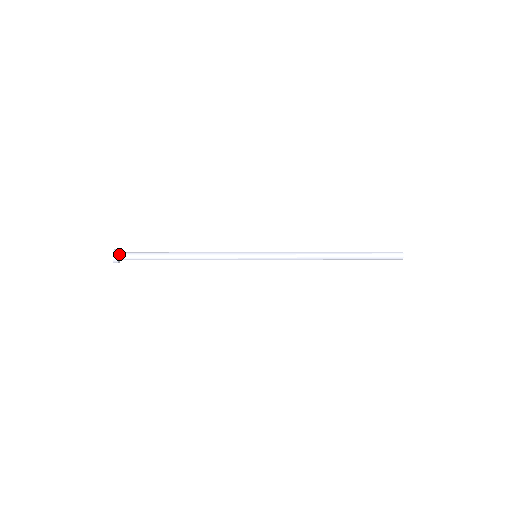
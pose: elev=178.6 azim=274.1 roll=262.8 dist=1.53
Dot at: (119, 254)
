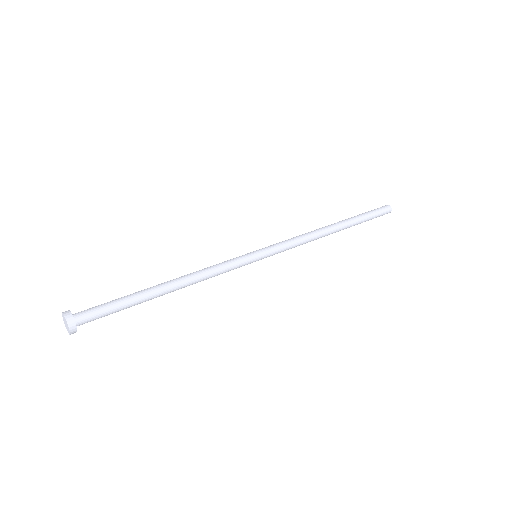
Dot at: (74, 315)
